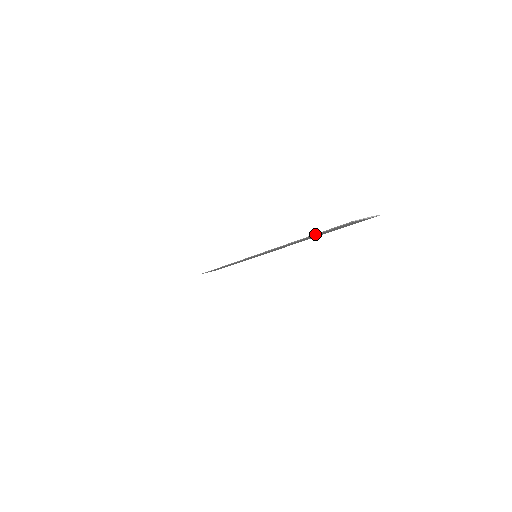
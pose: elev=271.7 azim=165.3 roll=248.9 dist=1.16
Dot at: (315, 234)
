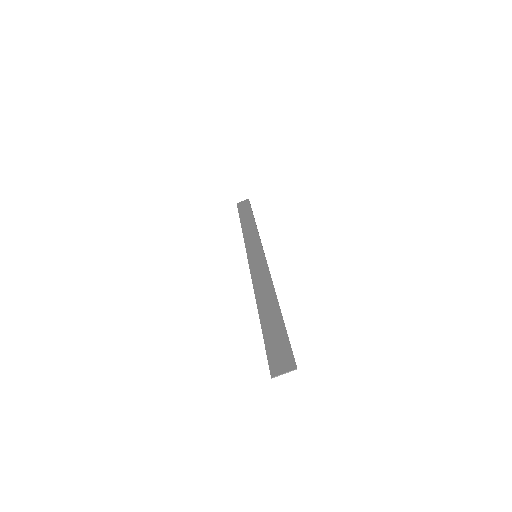
Dot at: (263, 337)
